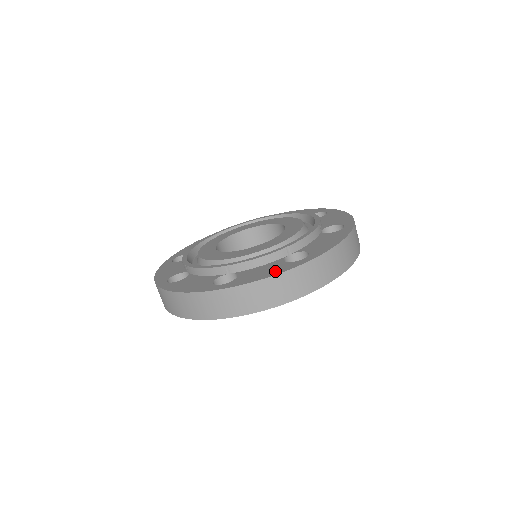
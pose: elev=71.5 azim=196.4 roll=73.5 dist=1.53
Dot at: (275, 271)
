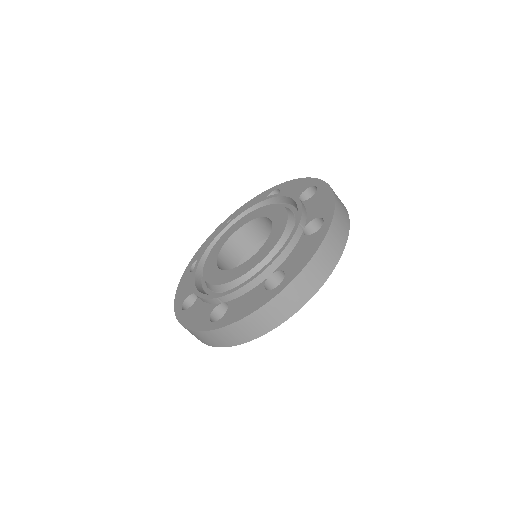
Dot at: (314, 245)
